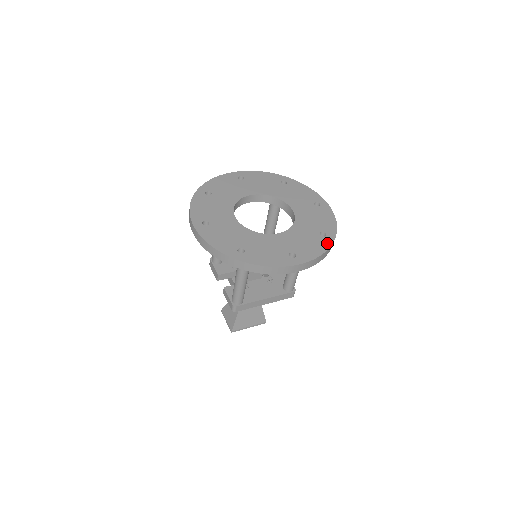
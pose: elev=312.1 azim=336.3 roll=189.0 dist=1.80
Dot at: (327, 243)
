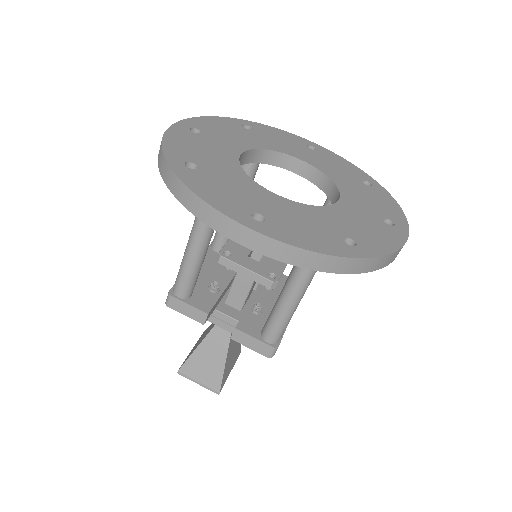
Dot at: (385, 193)
